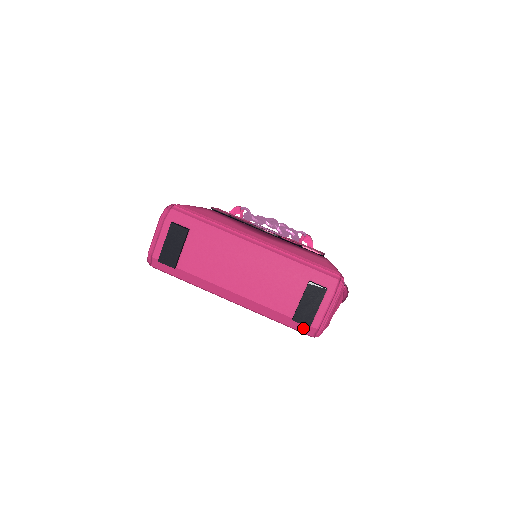
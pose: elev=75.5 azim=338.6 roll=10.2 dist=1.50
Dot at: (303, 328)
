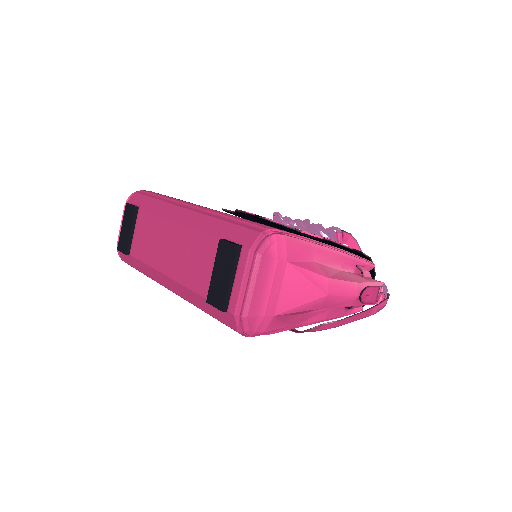
Dot at: (224, 317)
